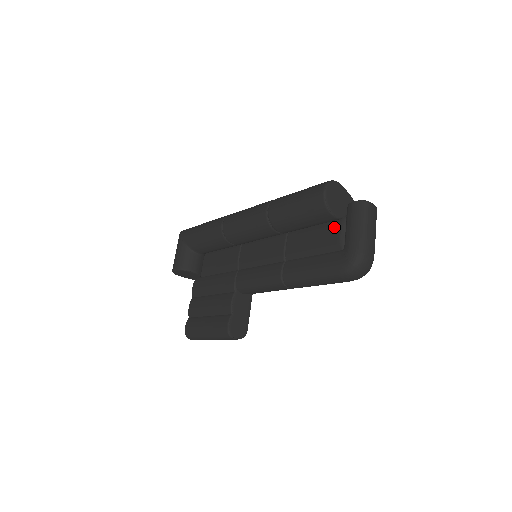
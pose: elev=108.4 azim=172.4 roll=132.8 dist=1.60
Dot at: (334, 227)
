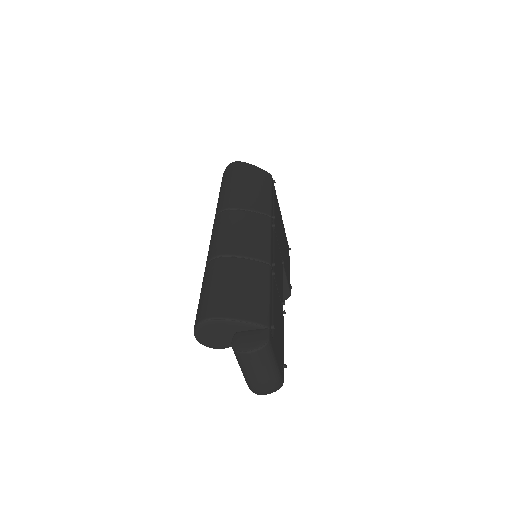
Dot at: occluded
